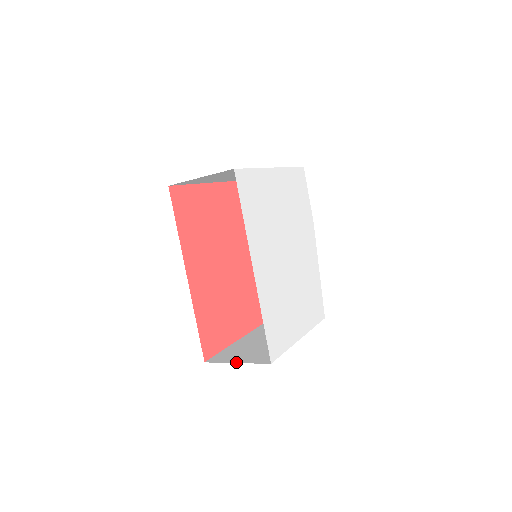
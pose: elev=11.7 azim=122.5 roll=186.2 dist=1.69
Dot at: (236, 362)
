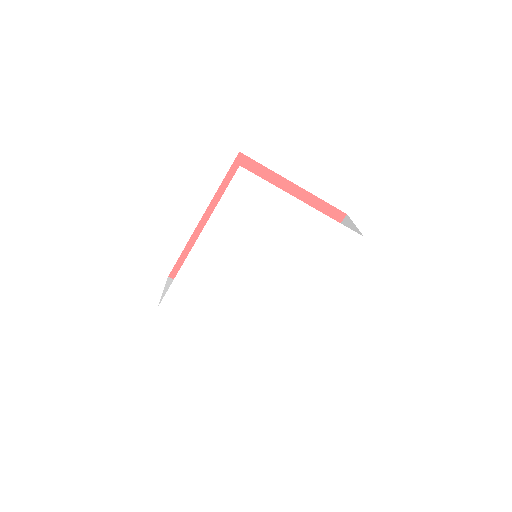
Dot at: (165, 291)
